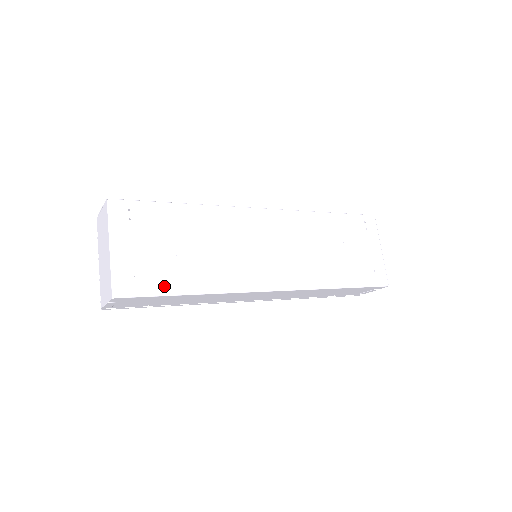
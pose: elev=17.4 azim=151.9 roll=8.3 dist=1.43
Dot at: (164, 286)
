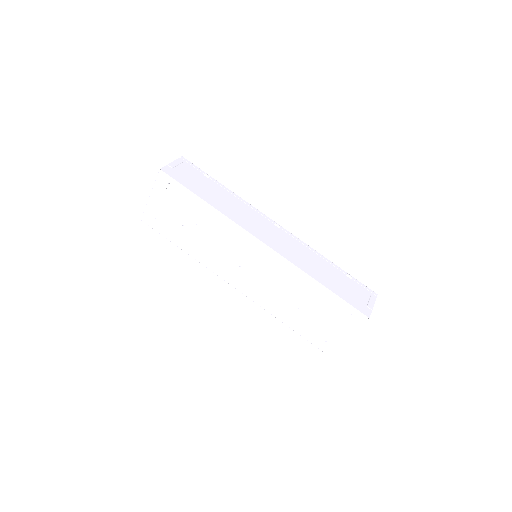
Dot at: (169, 234)
